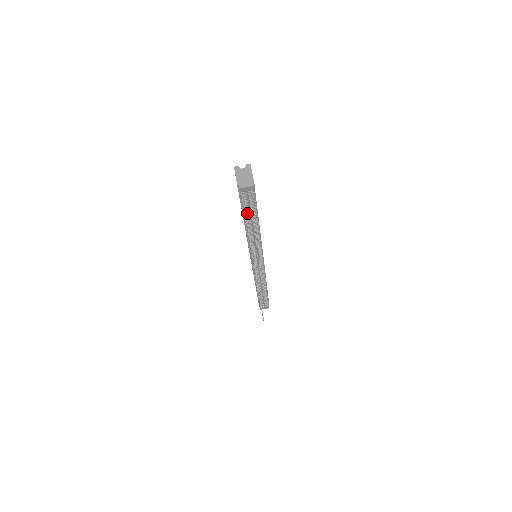
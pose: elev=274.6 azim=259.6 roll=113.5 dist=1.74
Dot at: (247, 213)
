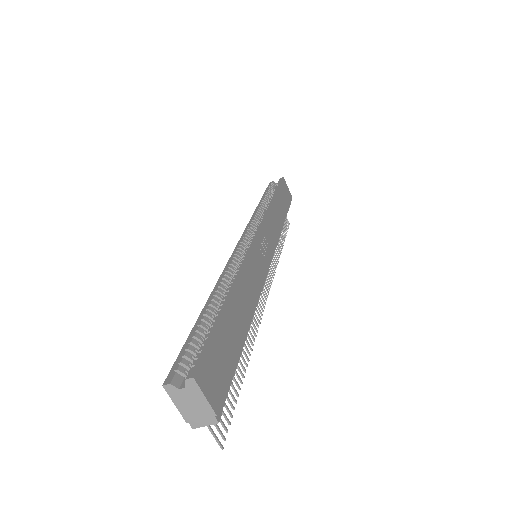
Dot at: occluded
